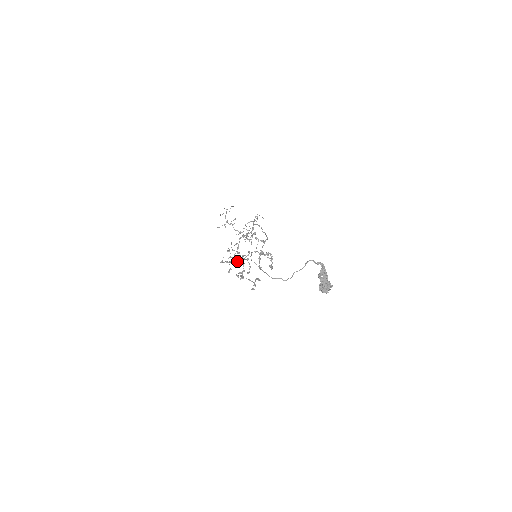
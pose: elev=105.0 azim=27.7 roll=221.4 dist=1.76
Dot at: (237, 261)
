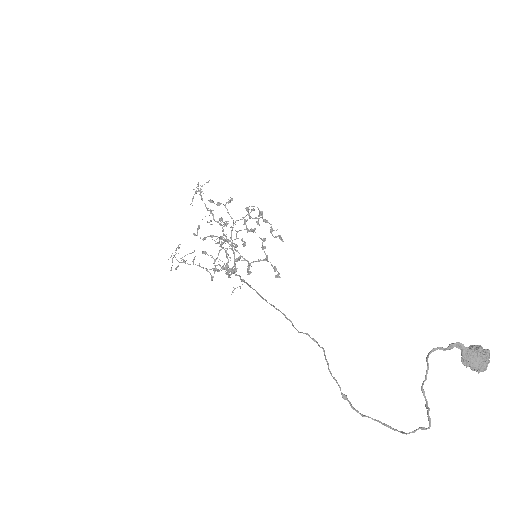
Dot at: occluded
